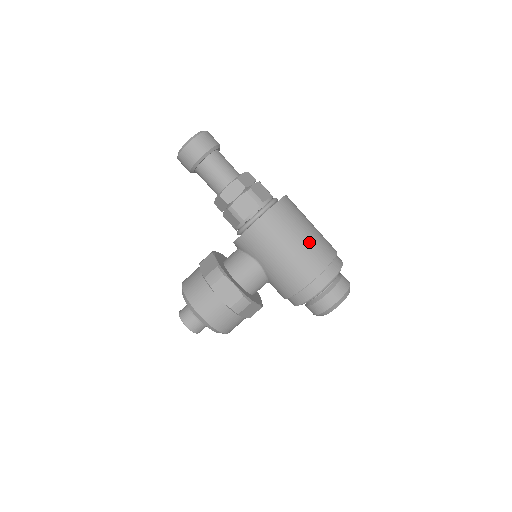
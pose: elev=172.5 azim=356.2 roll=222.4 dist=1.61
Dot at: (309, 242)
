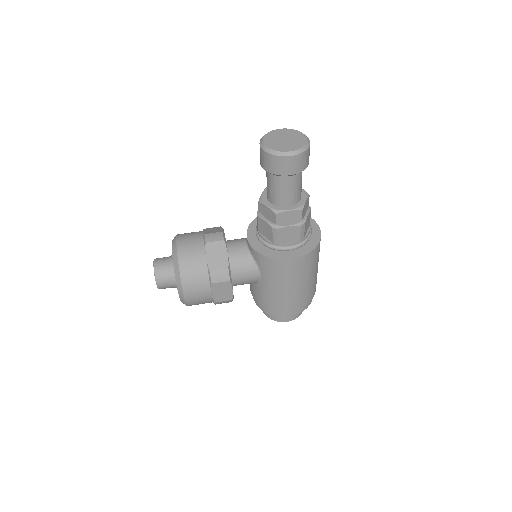
Dot at: (311, 284)
